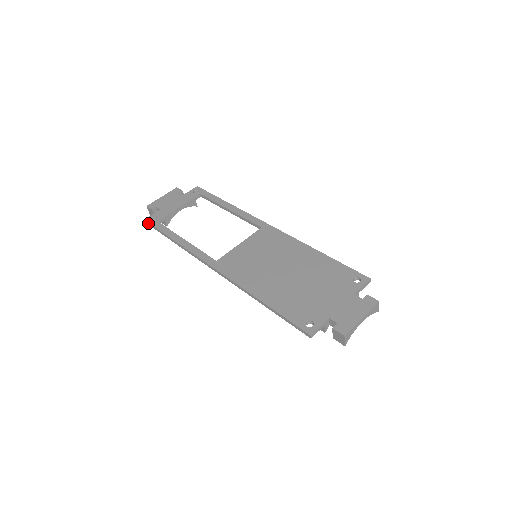
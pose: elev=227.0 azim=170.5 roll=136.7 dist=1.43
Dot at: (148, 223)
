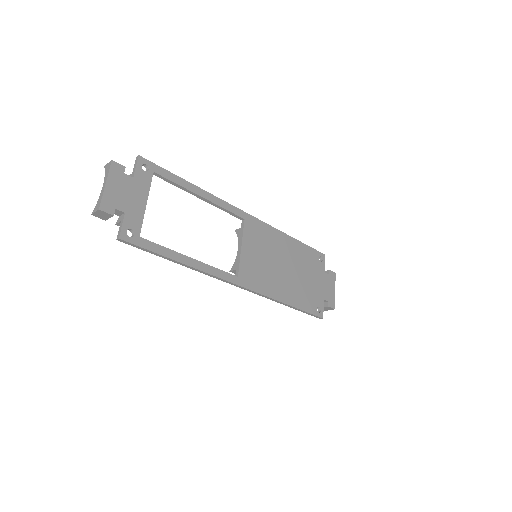
Dot at: (128, 243)
